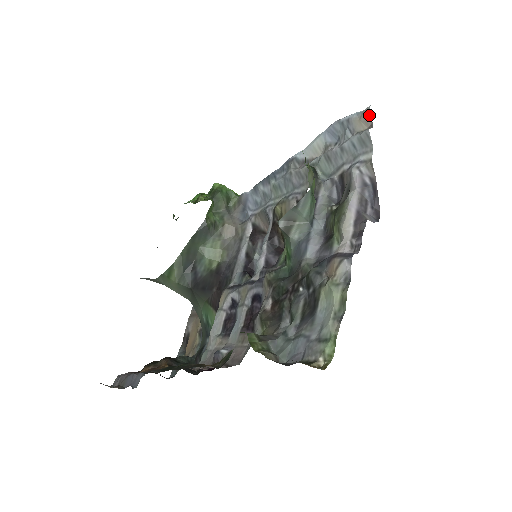
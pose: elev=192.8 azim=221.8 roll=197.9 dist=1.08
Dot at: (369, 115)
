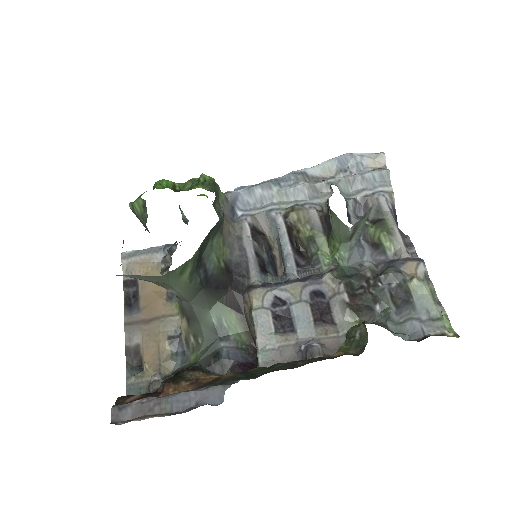
Dot at: (384, 159)
